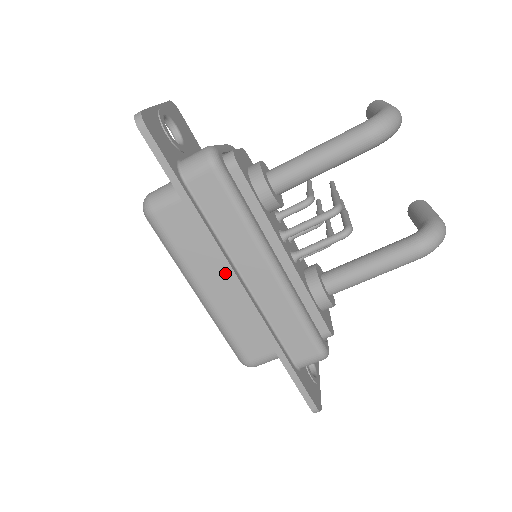
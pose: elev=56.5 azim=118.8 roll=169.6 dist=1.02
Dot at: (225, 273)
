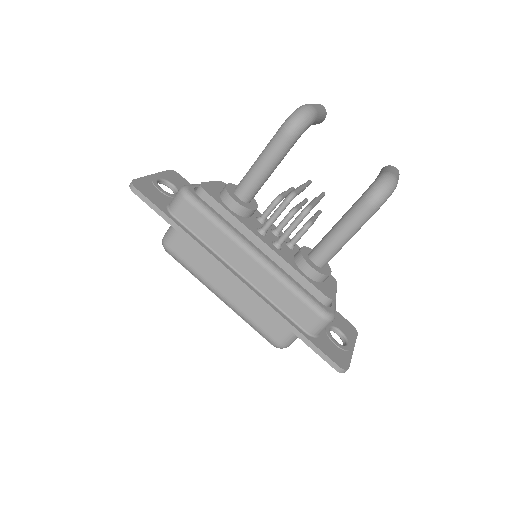
Dot at: occluded
